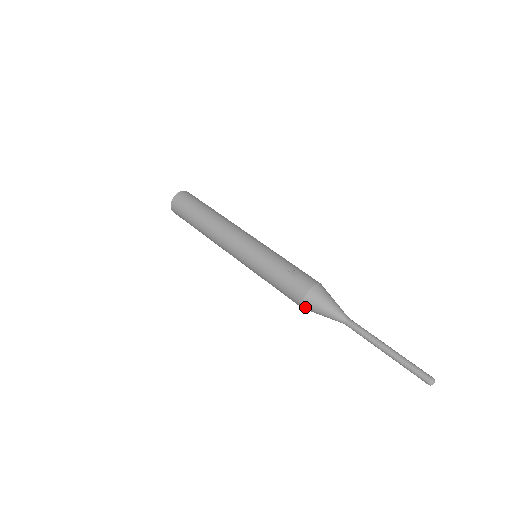
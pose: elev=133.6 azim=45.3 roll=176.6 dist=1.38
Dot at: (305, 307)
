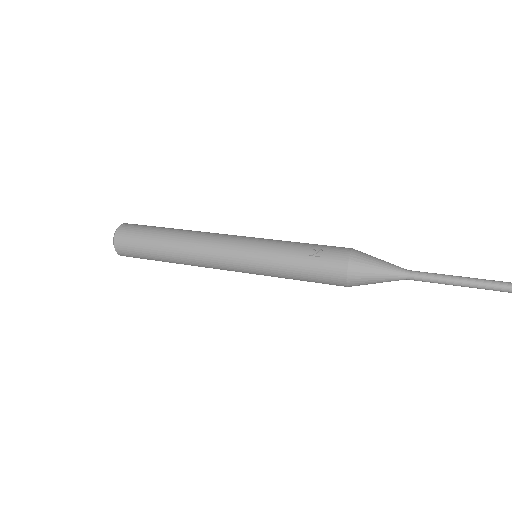
Dot at: (352, 285)
